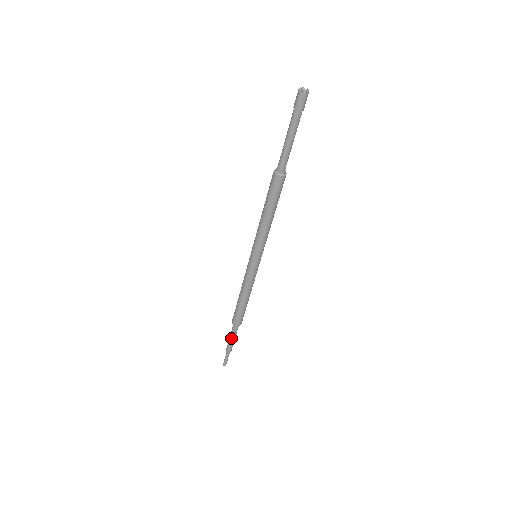
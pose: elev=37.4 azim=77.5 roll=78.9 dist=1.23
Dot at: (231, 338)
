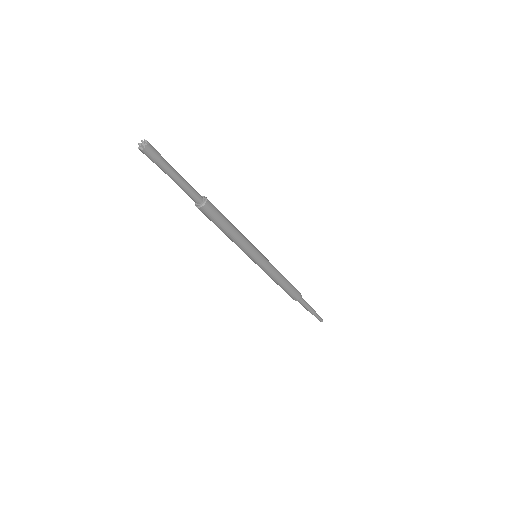
Dot at: (303, 306)
